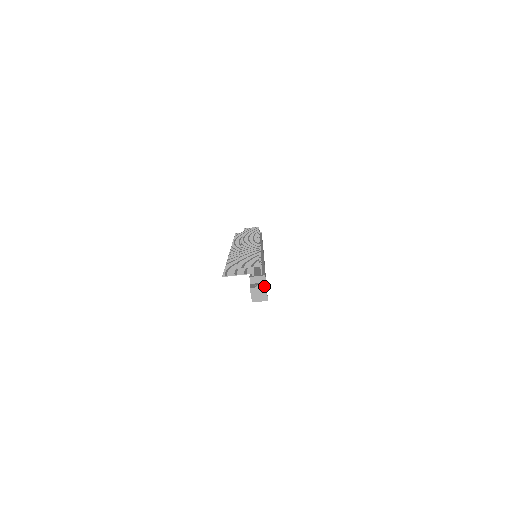
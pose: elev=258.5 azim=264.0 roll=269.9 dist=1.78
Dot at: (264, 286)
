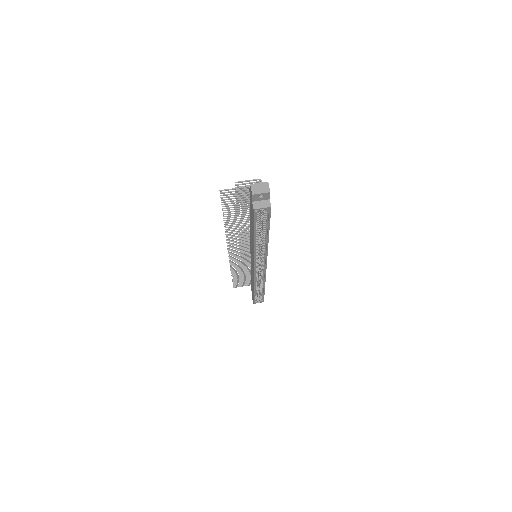
Dot at: (265, 182)
